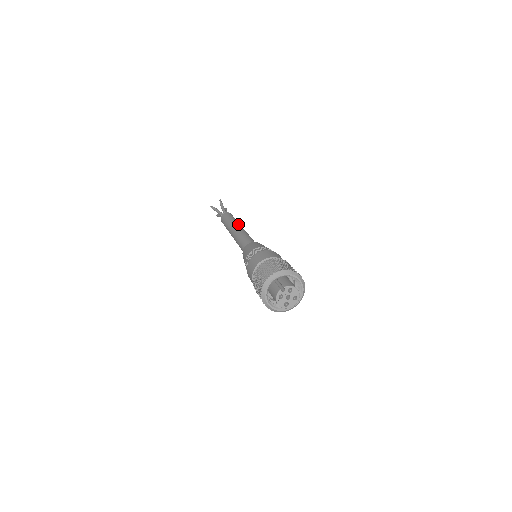
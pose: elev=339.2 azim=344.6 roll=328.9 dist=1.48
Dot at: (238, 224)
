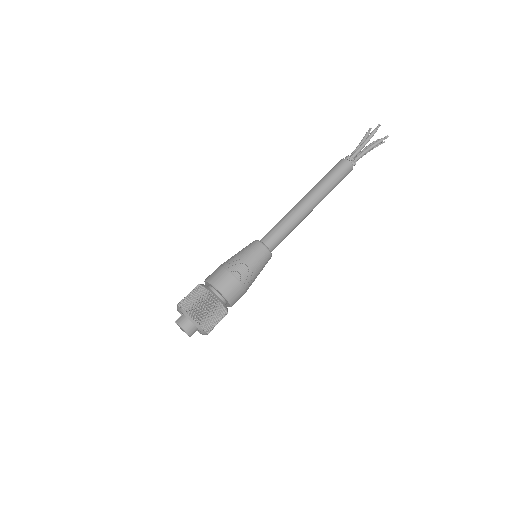
Dot at: (313, 193)
